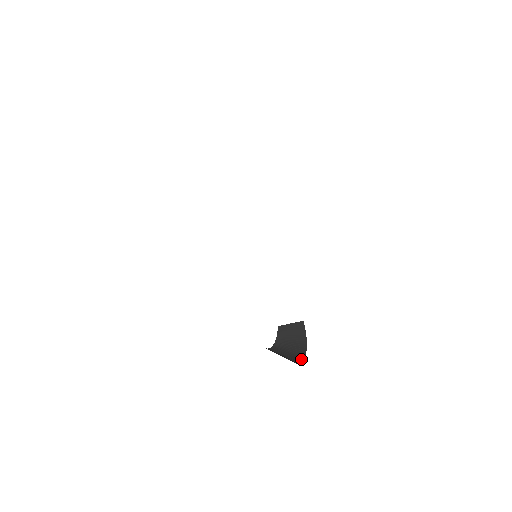
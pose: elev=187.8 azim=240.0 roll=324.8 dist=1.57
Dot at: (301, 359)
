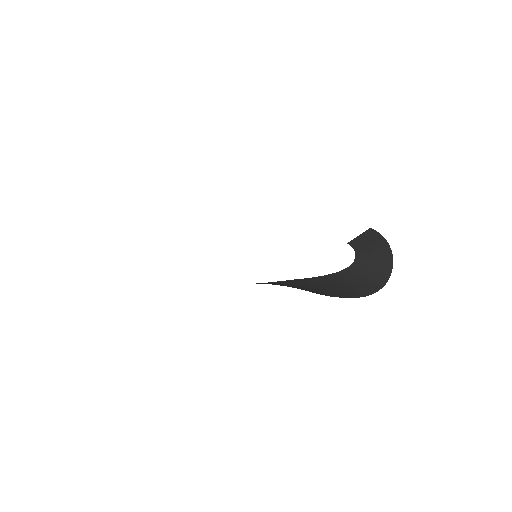
Dot at: (389, 267)
